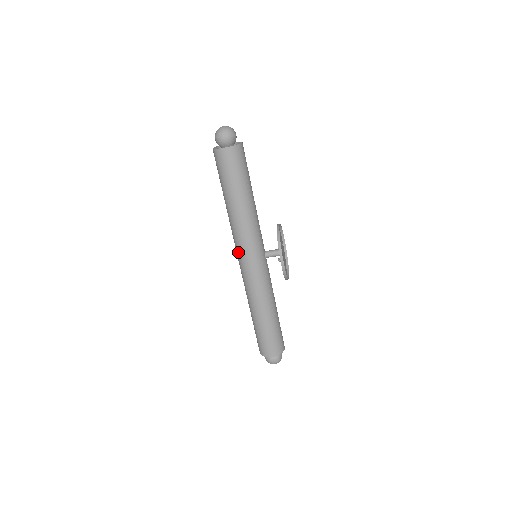
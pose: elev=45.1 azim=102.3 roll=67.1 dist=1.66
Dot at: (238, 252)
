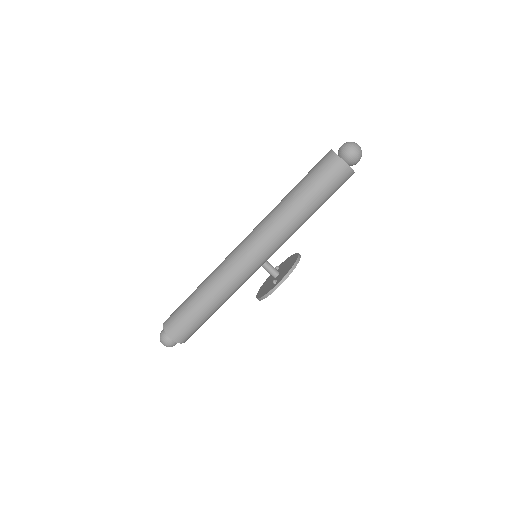
Dot at: (250, 239)
